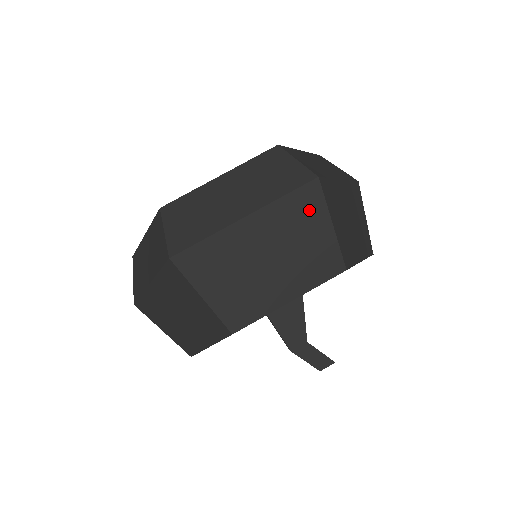
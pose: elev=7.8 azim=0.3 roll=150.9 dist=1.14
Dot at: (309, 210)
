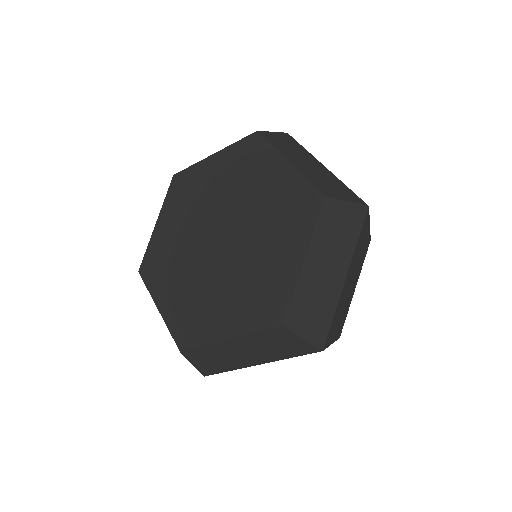
Dot at: (364, 231)
